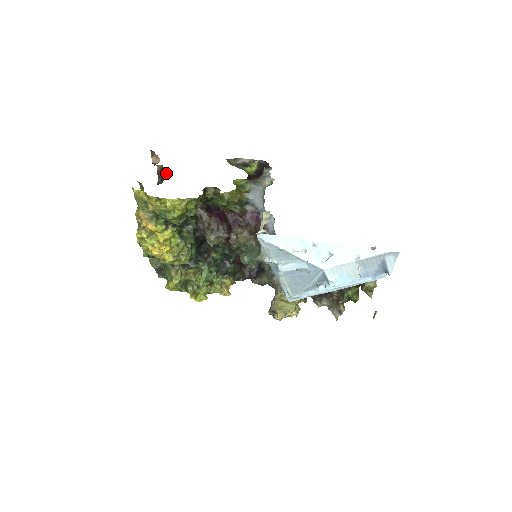
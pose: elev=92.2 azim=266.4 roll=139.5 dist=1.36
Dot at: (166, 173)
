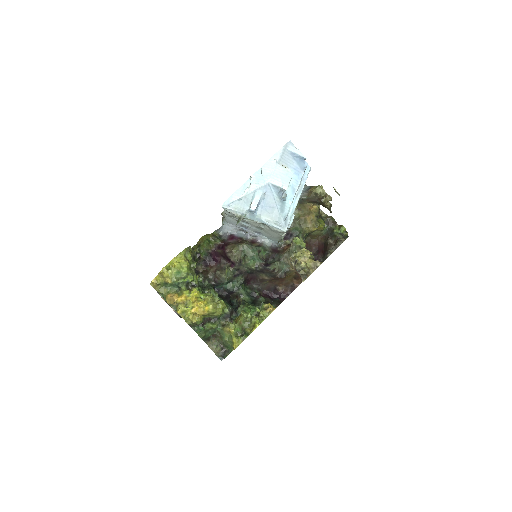
Dot at: occluded
